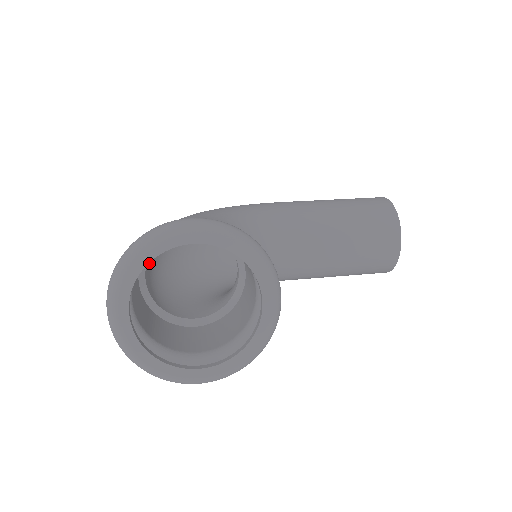
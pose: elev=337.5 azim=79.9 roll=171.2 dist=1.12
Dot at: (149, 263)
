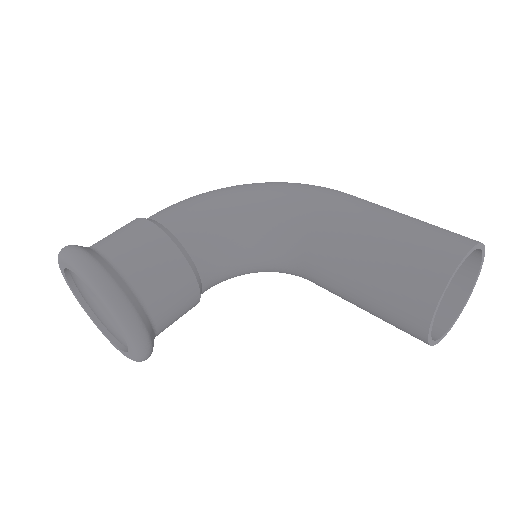
Dot at: occluded
